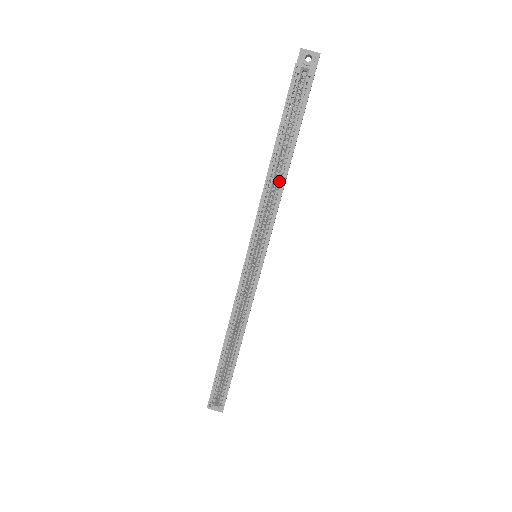
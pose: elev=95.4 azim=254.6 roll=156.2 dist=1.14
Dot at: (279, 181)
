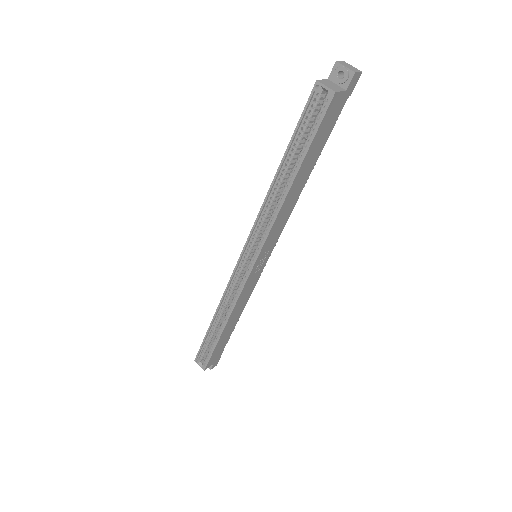
Dot at: (280, 197)
